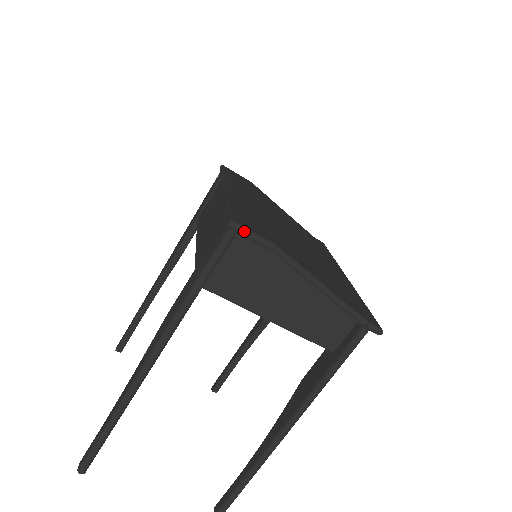
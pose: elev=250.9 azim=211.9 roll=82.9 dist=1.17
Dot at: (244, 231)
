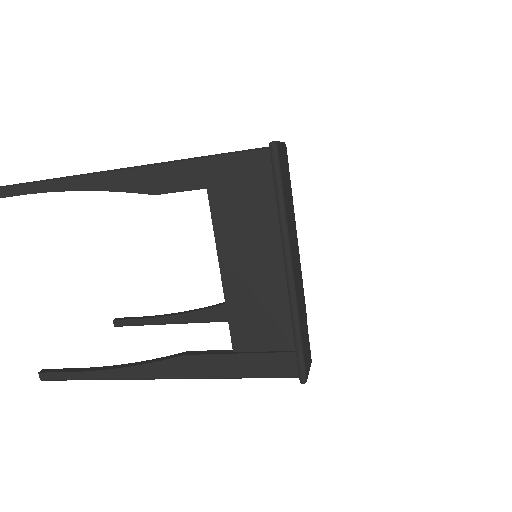
Dot at: occluded
